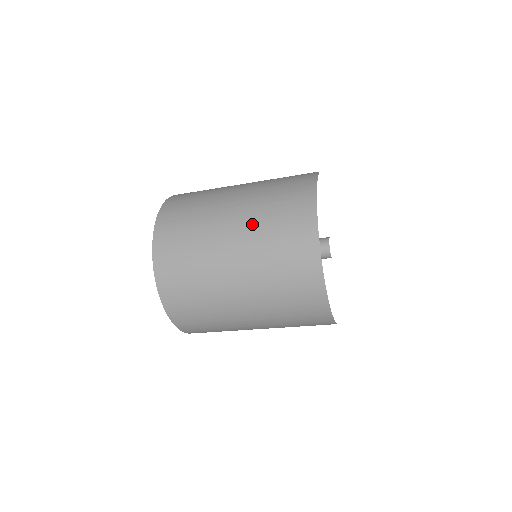
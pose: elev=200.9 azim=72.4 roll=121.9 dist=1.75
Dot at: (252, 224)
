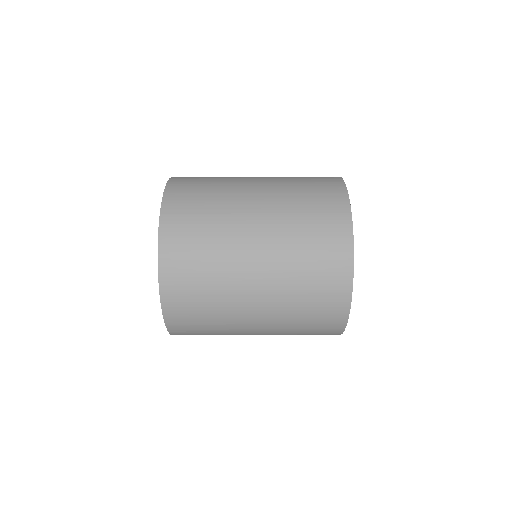
Dot at: occluded
